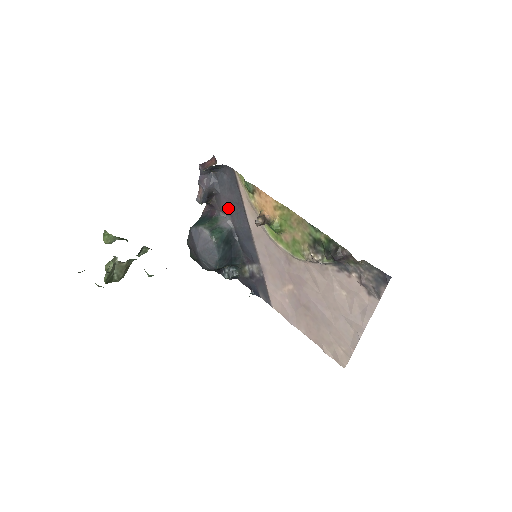
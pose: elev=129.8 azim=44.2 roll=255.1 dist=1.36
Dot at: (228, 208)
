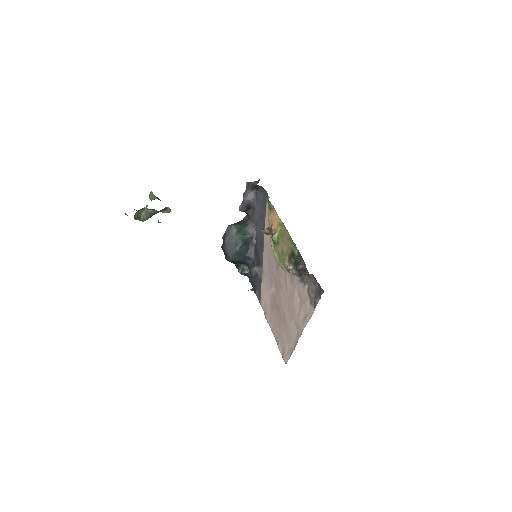
Dot at: (256, 220)
